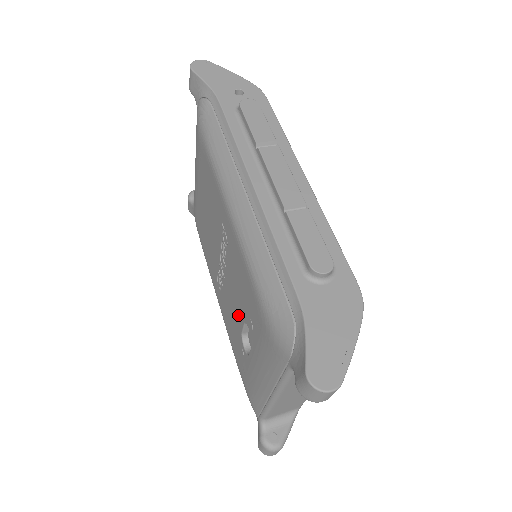
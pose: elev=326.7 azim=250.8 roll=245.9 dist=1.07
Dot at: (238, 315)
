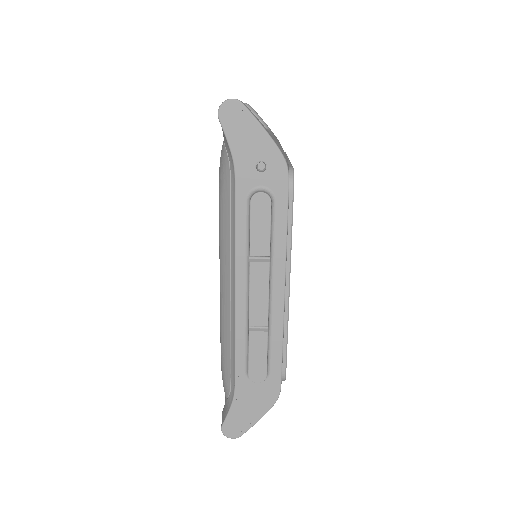
Dot at: occluded
